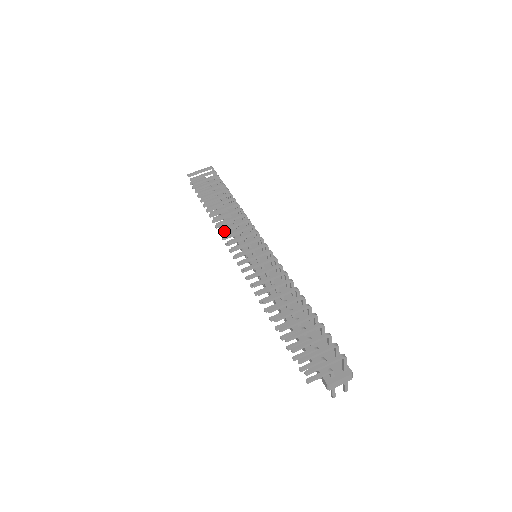
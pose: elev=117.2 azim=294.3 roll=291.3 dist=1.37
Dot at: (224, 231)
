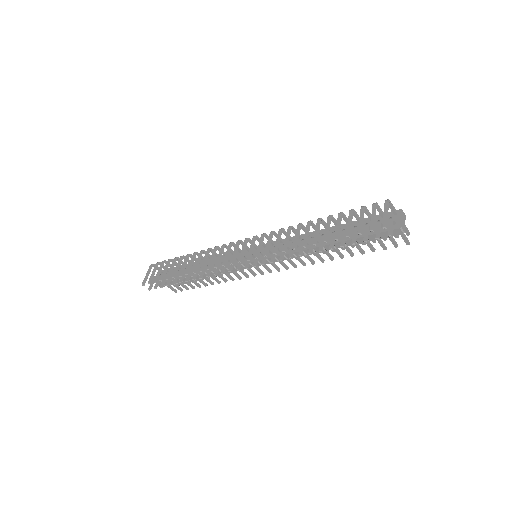
Dot at: (216, 271)
